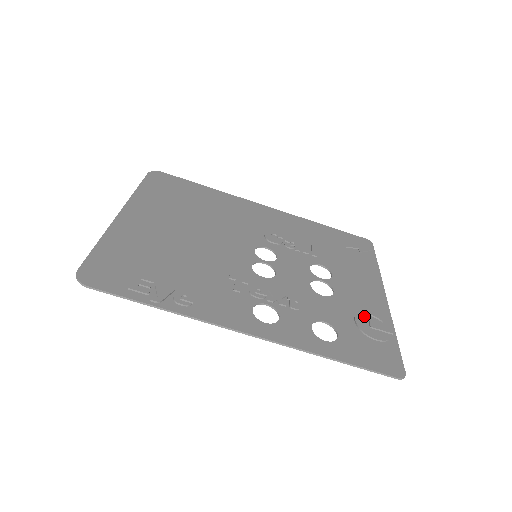
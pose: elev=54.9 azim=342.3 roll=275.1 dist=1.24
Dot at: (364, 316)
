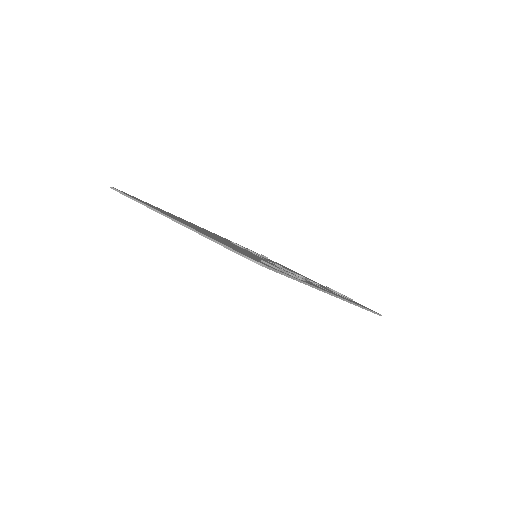
Dot at: occluded
